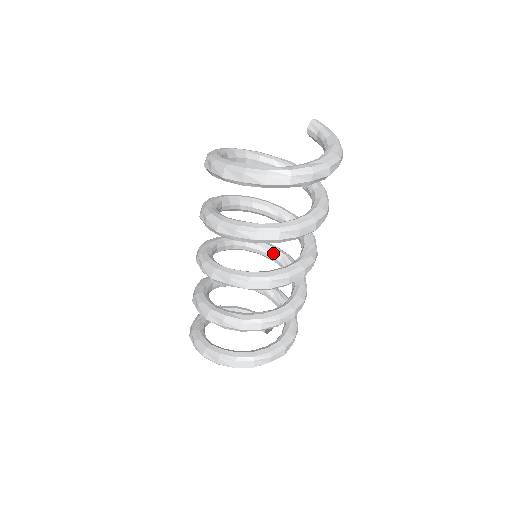
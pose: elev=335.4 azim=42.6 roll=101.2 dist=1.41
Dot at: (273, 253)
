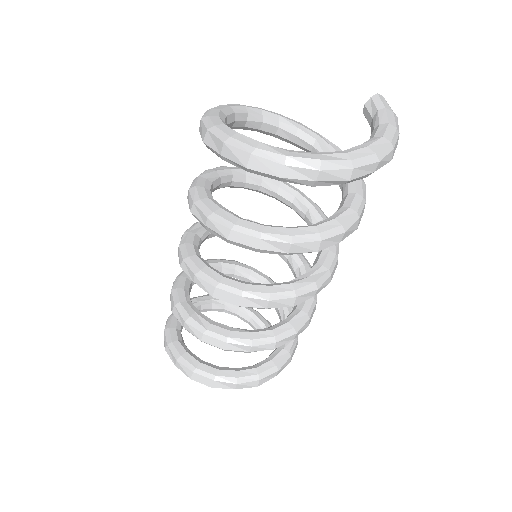
Dot at: (291, 258)
